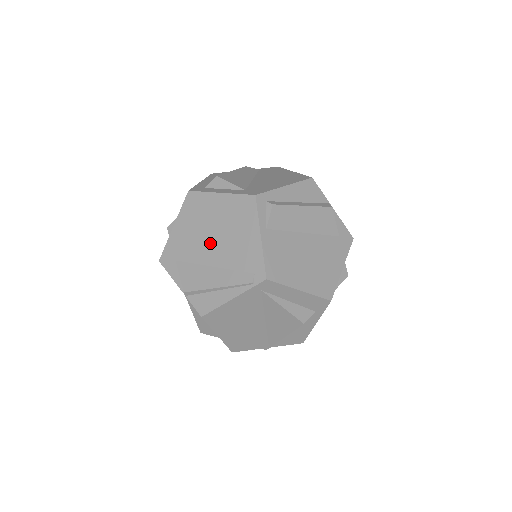
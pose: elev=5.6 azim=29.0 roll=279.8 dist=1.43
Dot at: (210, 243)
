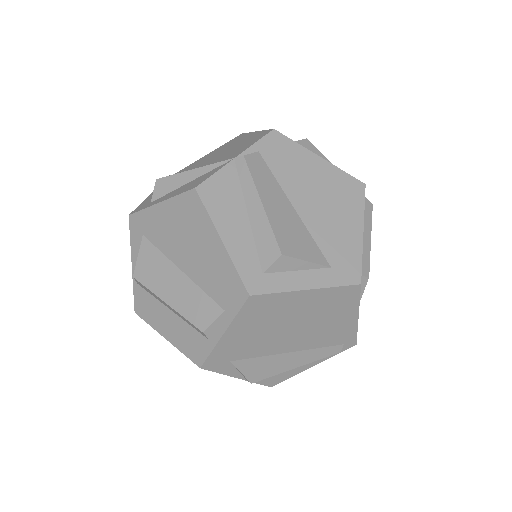
Dot at: (287, 336)
